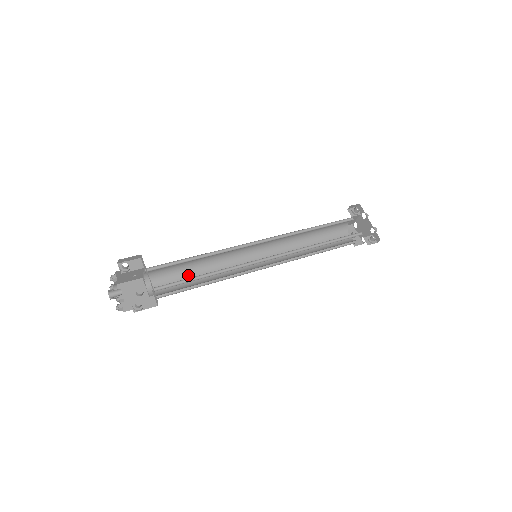
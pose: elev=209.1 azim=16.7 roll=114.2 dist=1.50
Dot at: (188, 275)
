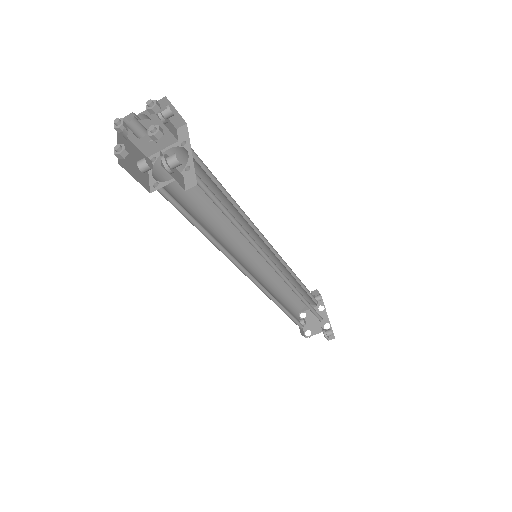
Dot at: (192, 208)
